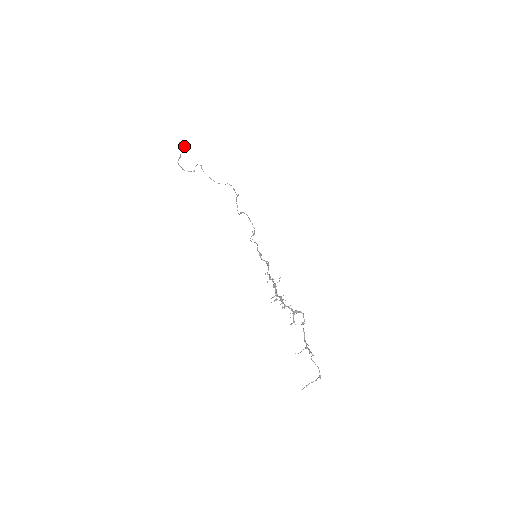
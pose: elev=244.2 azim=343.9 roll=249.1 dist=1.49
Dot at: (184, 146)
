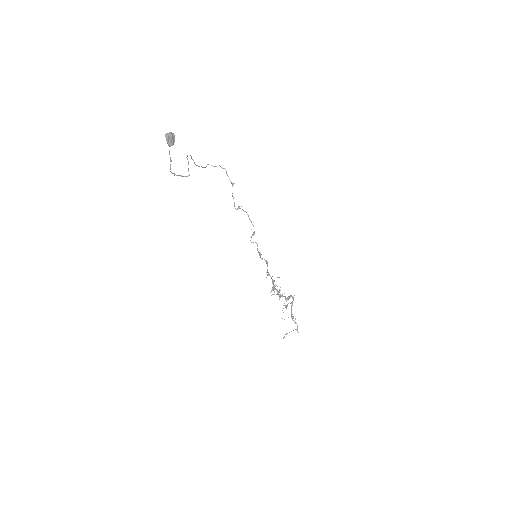
Dot at: (173, 142)
